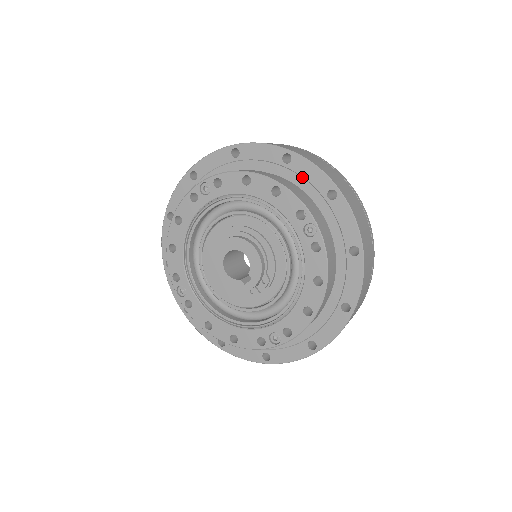
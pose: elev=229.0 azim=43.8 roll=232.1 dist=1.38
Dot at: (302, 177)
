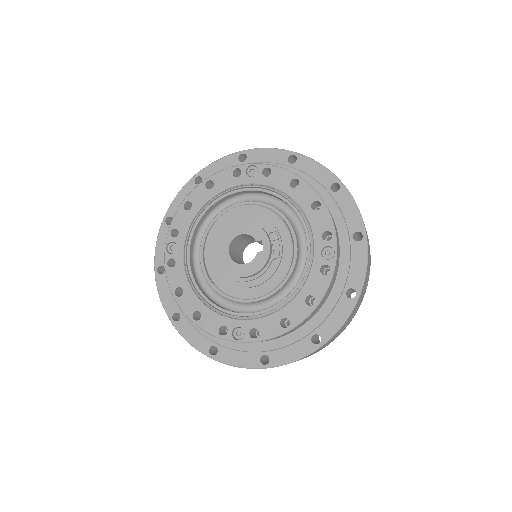
Dot at: occluded
